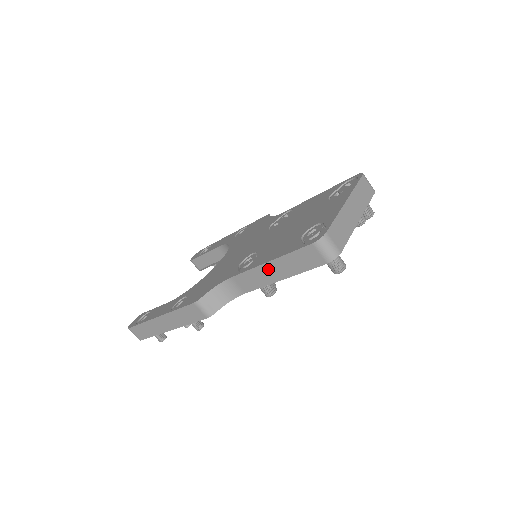
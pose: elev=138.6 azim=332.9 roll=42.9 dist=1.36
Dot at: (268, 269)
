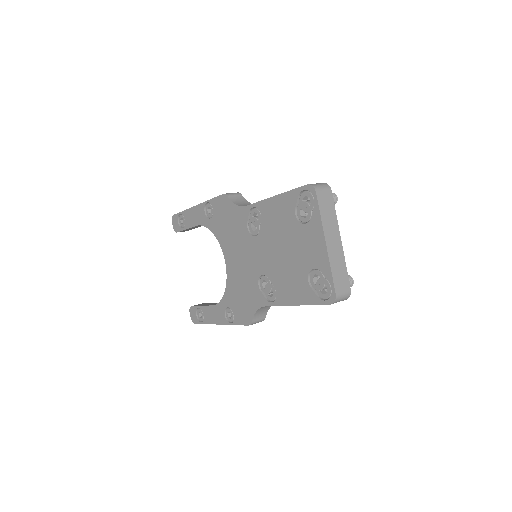
Dot at: occluded
